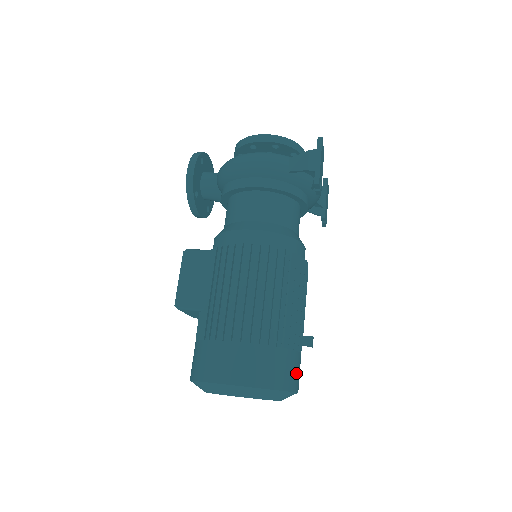
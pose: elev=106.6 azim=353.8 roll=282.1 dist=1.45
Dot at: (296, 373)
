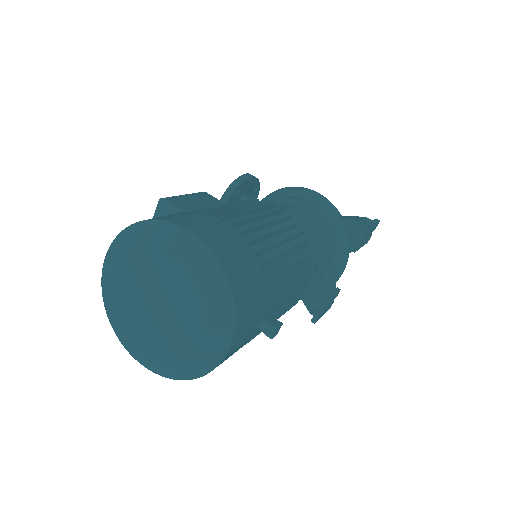
Dot at: (247, 324)
